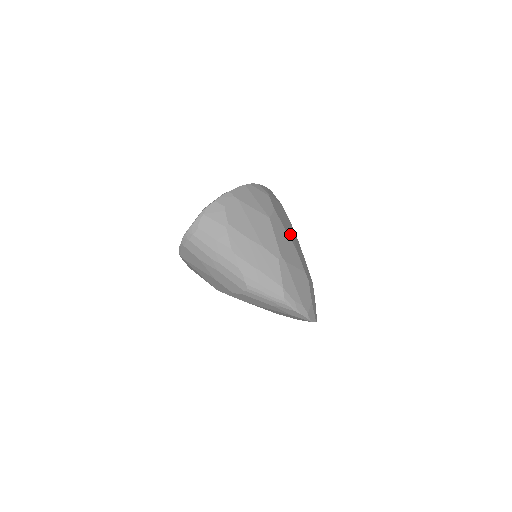
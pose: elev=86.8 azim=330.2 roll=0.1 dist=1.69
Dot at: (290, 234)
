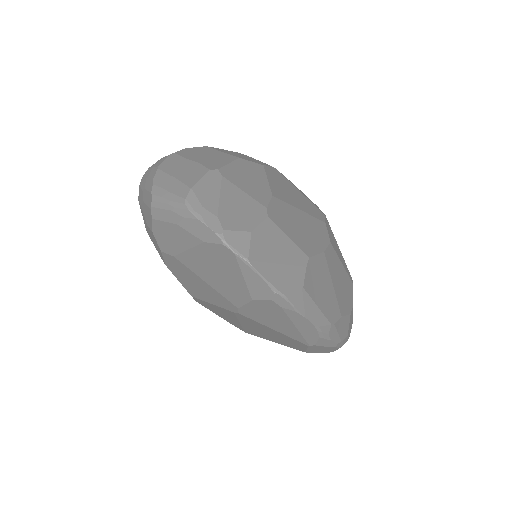
Dot at: (283, 195)
